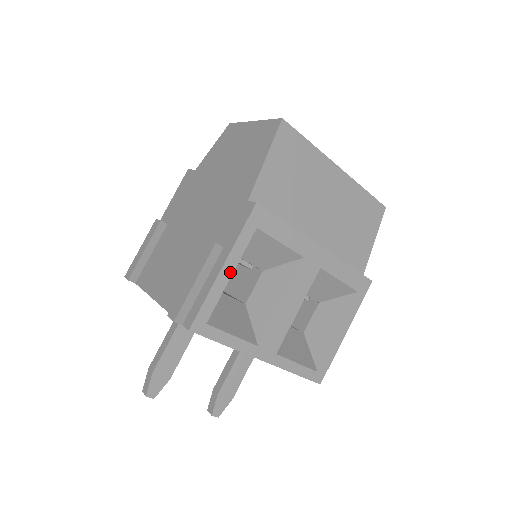
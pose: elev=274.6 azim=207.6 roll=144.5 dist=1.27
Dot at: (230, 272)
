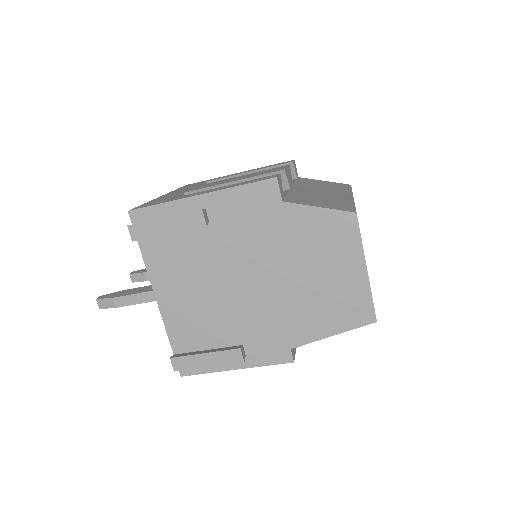
Dot at: occluded
